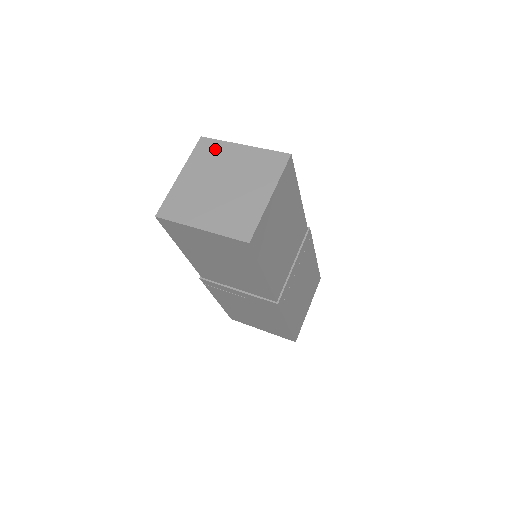
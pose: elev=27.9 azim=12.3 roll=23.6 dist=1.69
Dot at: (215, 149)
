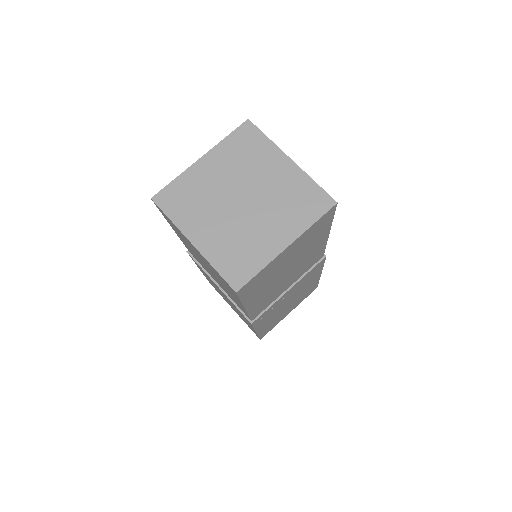
Dot at: (256, 146)
